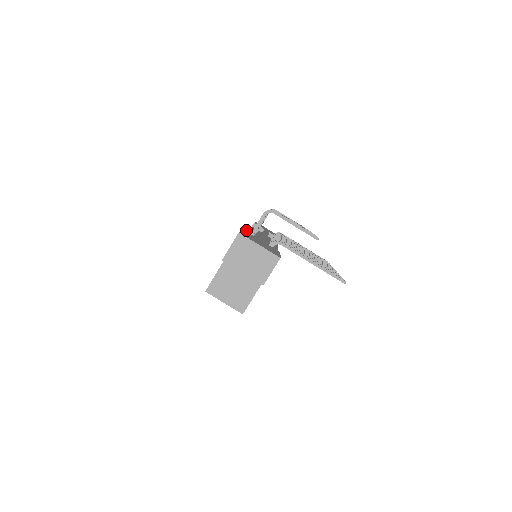
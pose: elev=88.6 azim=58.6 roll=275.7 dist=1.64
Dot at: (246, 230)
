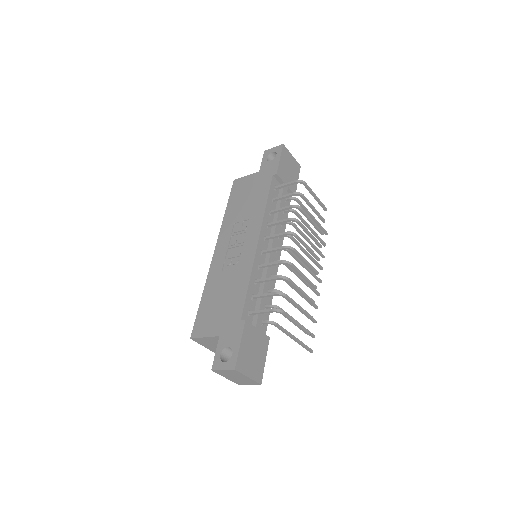
Dot at: (256, 251)
